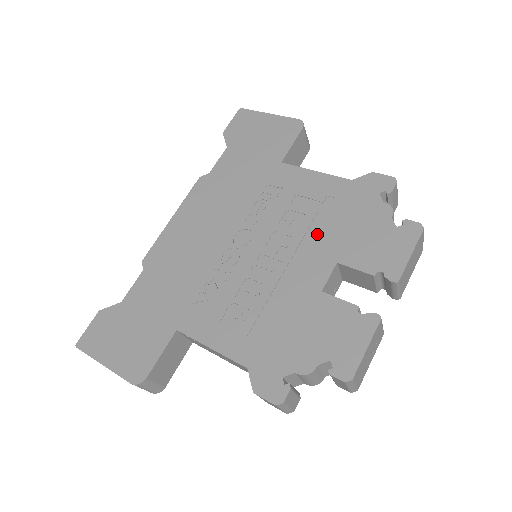
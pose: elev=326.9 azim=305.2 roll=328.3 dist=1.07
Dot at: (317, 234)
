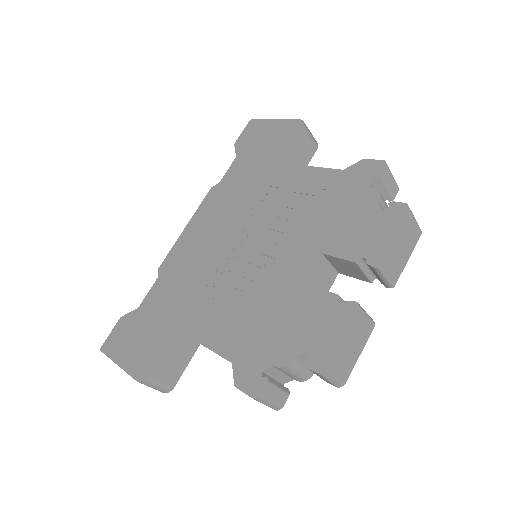
Dot at: (306, 227)
